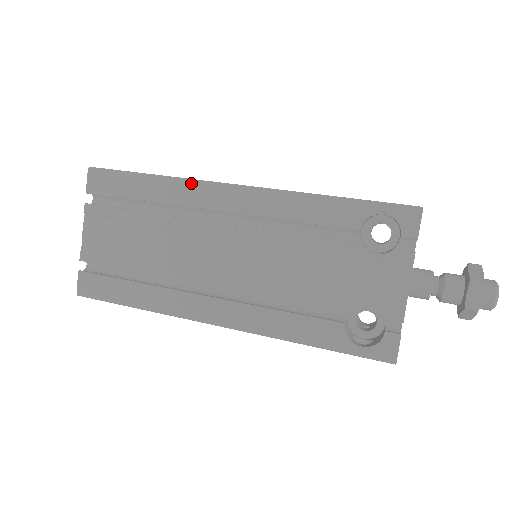
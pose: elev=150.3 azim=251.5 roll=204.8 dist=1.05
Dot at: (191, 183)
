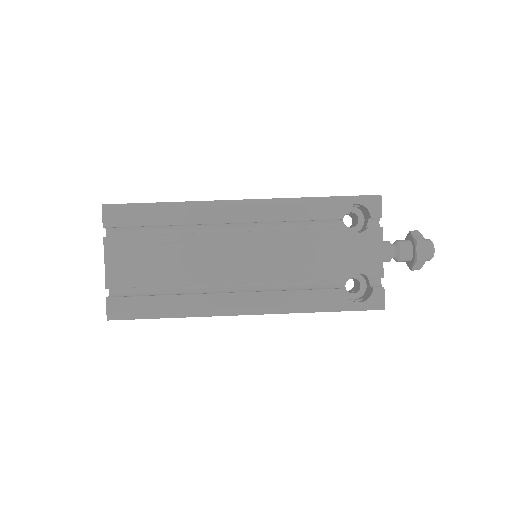
Dot at: (202, 204)
